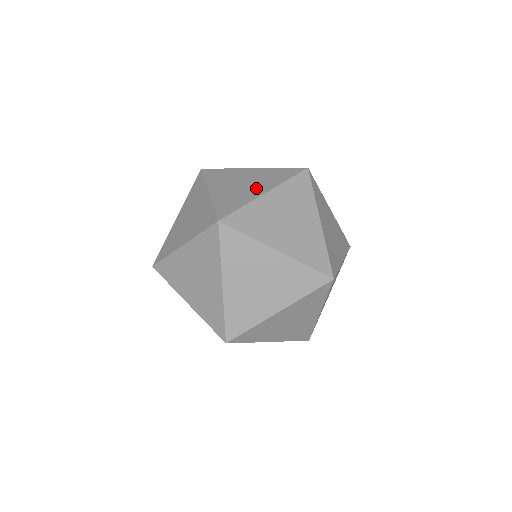
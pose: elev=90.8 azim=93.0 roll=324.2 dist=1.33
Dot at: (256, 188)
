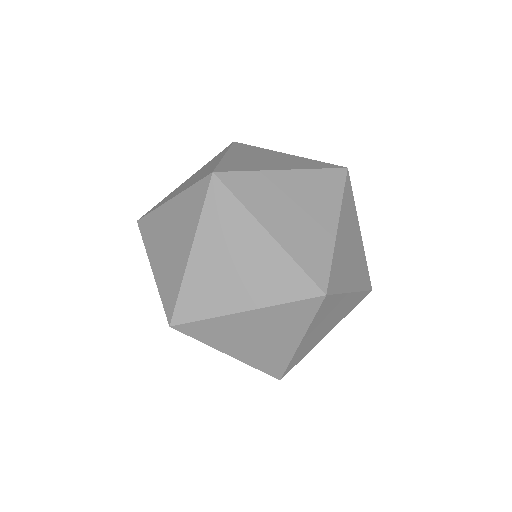
Dot at: (277, 164)
